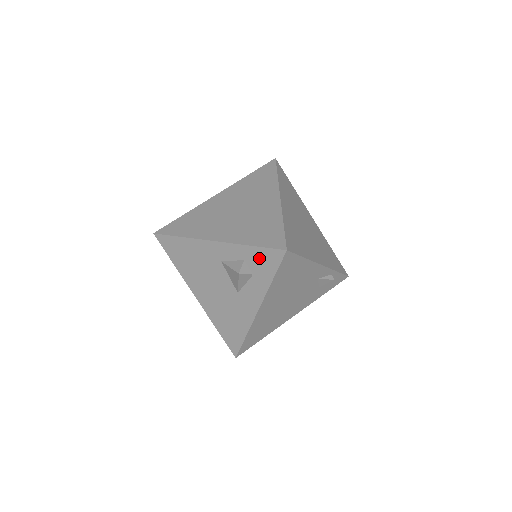
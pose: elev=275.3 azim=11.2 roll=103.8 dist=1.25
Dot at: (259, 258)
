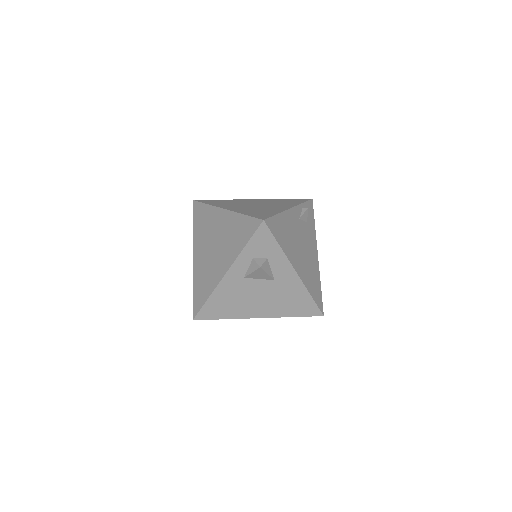
Dot at: (258, 246)
